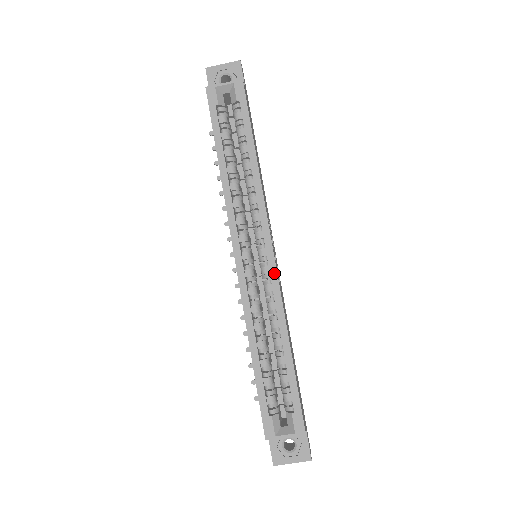
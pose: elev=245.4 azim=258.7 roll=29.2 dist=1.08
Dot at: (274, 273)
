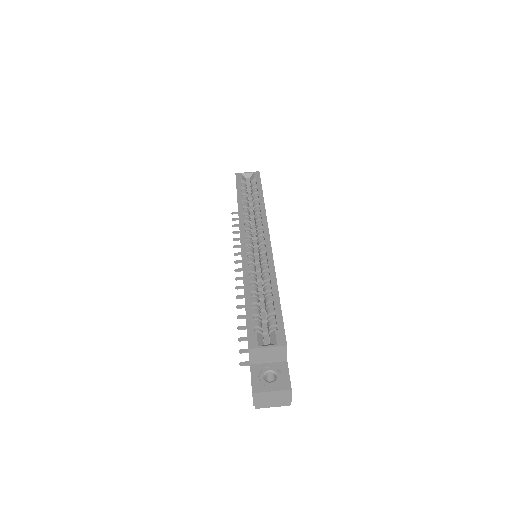
Dot at: (269, 249)
